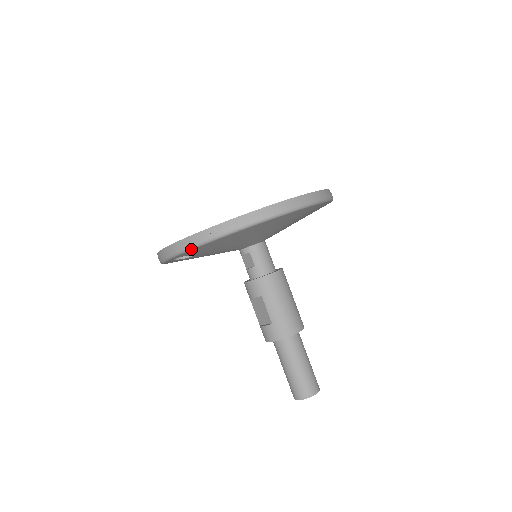
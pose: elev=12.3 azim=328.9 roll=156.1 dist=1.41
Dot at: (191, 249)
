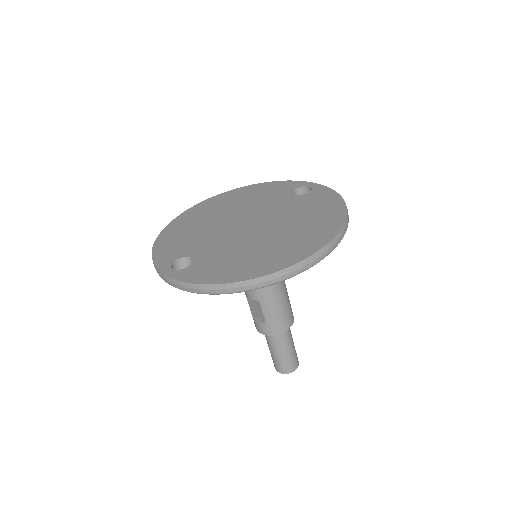
Dot at: (199, 293)
